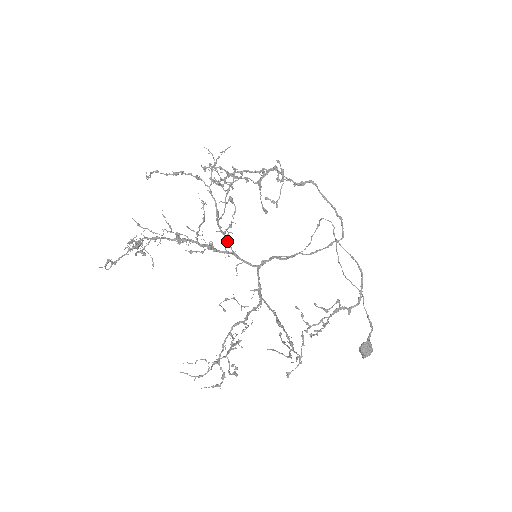
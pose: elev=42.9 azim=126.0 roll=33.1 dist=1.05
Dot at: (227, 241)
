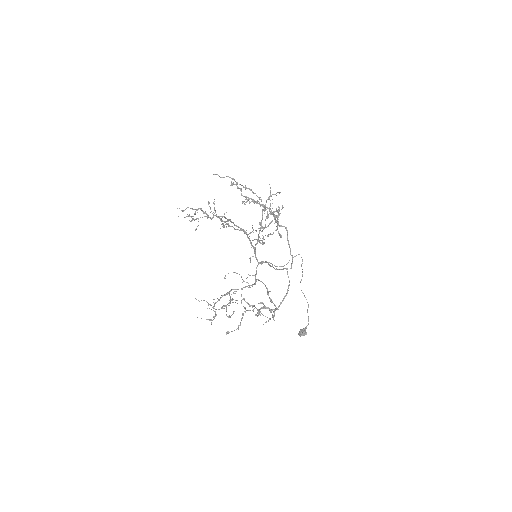
Dot at: occluded
